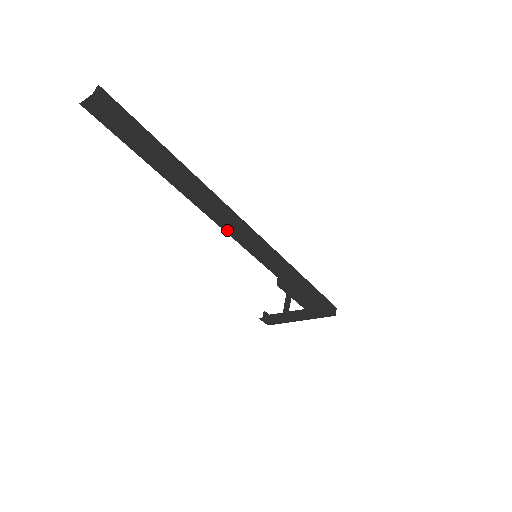
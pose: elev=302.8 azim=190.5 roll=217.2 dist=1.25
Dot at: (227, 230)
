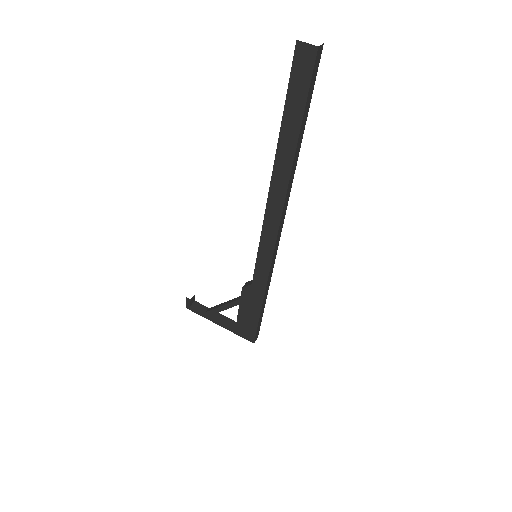
Dot at: (266, 222)
